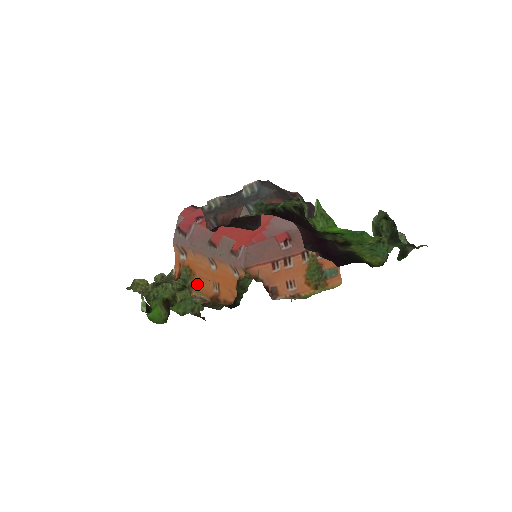
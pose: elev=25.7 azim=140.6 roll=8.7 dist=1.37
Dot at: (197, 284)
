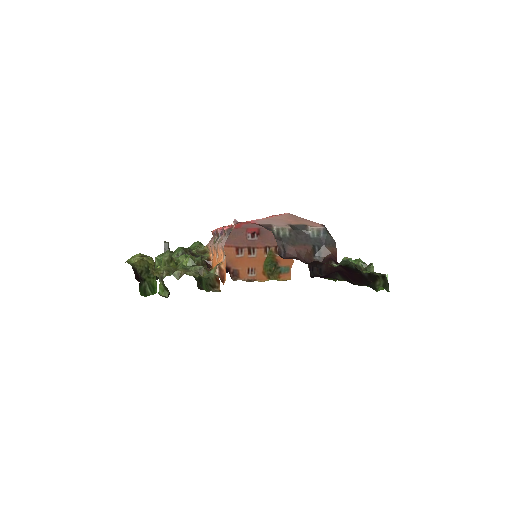
Dot at: (218, 278)
